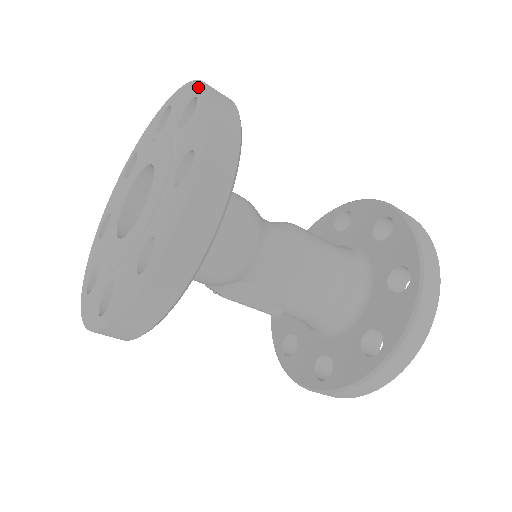
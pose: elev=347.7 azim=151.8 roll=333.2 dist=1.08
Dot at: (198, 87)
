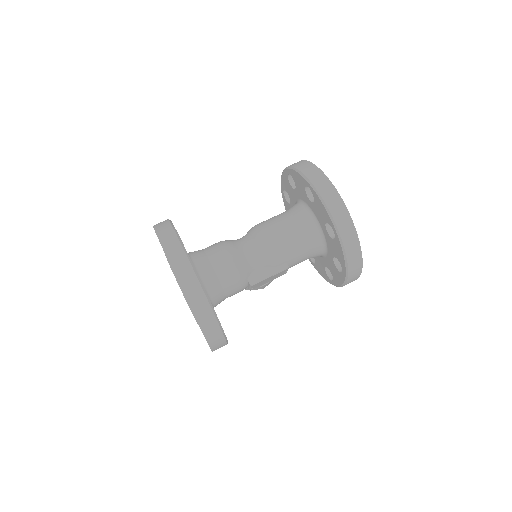
Dot at: occluded
